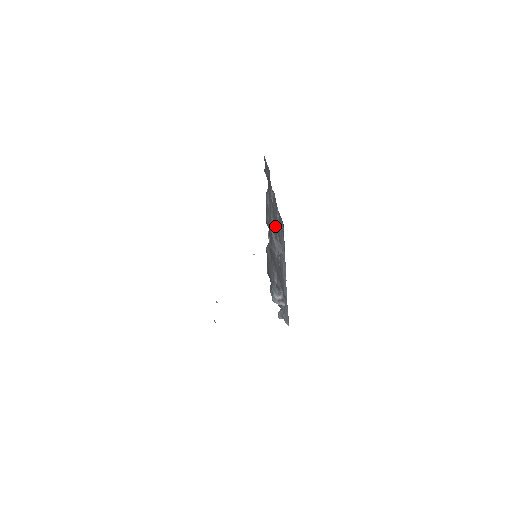
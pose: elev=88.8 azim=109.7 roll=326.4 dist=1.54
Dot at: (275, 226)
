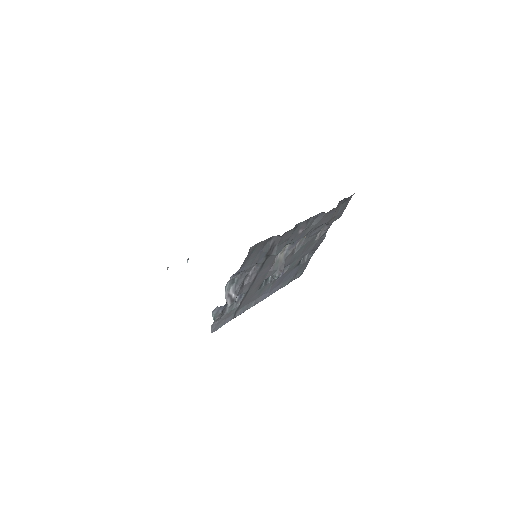
Dot at: (296, 255)
